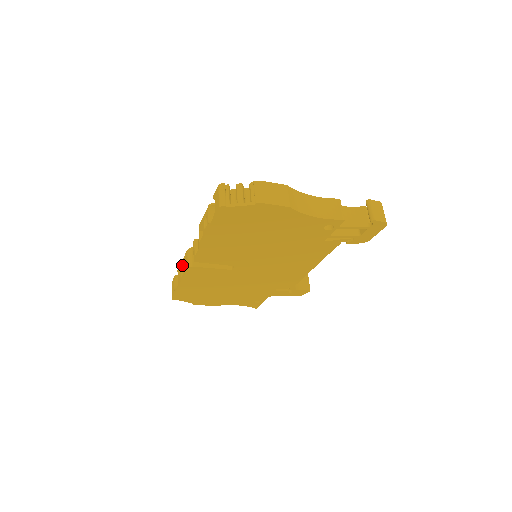
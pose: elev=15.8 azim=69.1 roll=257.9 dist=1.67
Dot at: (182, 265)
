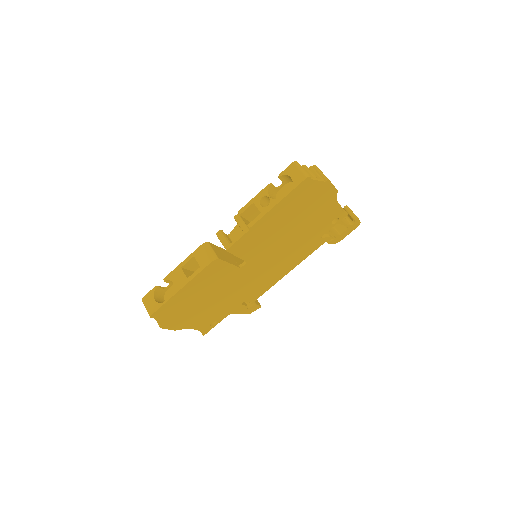
Dot at: (182, 267)
